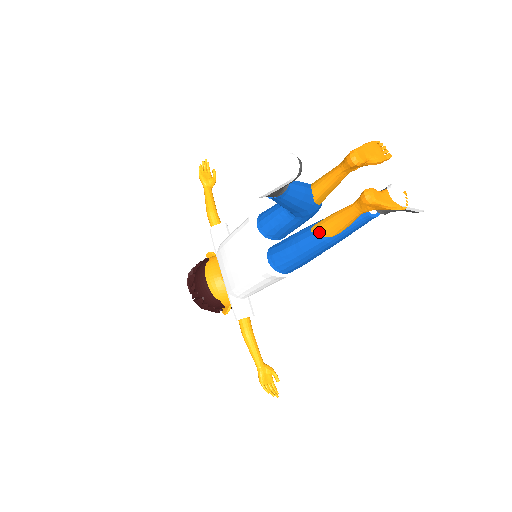
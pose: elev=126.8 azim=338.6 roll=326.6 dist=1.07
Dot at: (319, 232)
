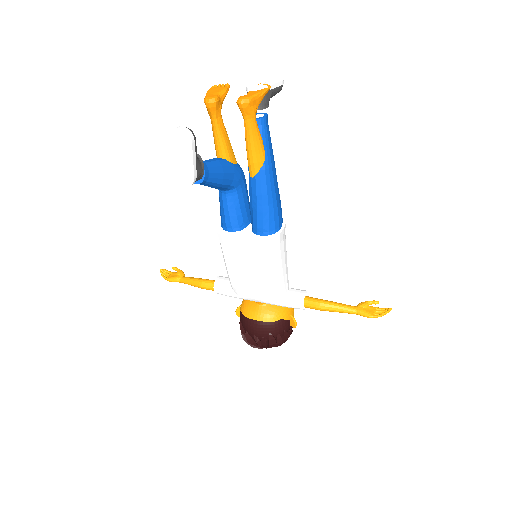
Dot at: (255, 169)
